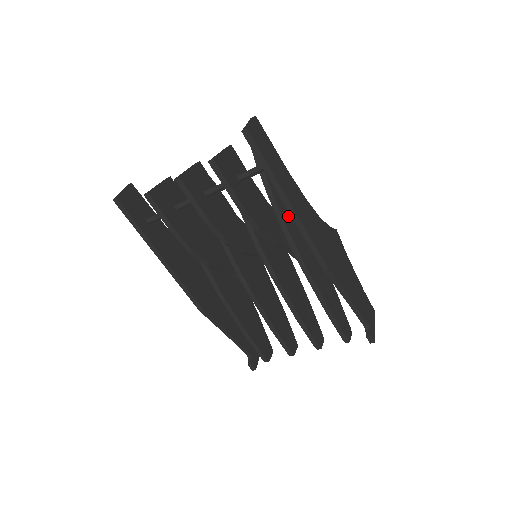
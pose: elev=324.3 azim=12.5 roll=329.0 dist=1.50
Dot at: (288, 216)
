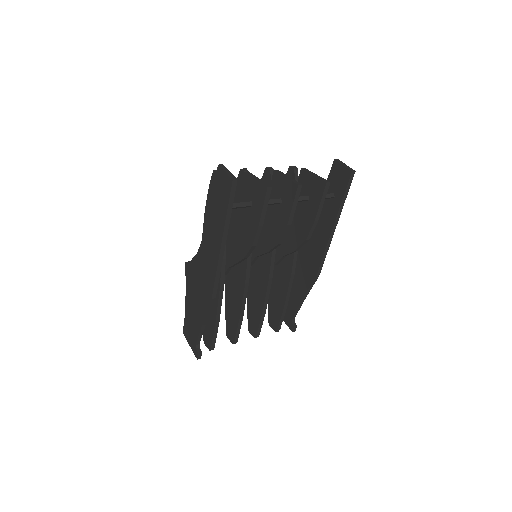
Dot at: occluded
